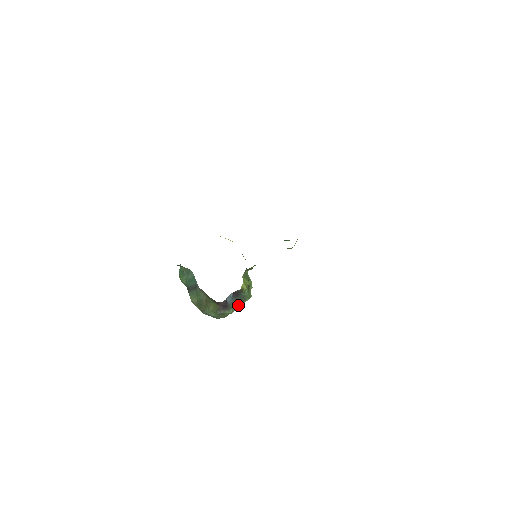
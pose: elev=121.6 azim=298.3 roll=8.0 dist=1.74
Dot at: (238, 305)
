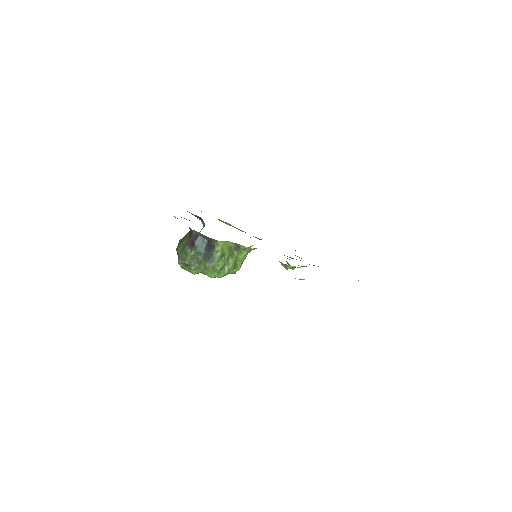
Dot at: (203, 263)
